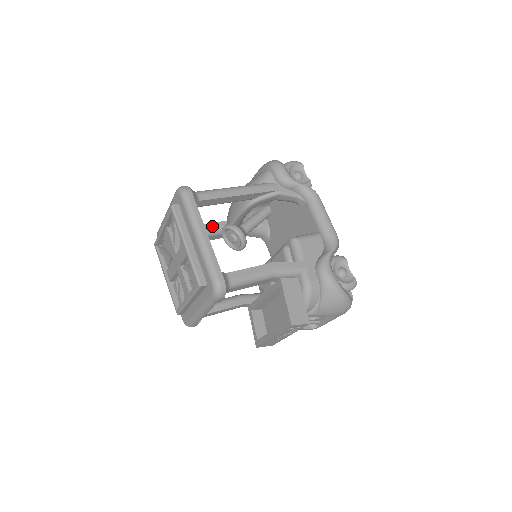
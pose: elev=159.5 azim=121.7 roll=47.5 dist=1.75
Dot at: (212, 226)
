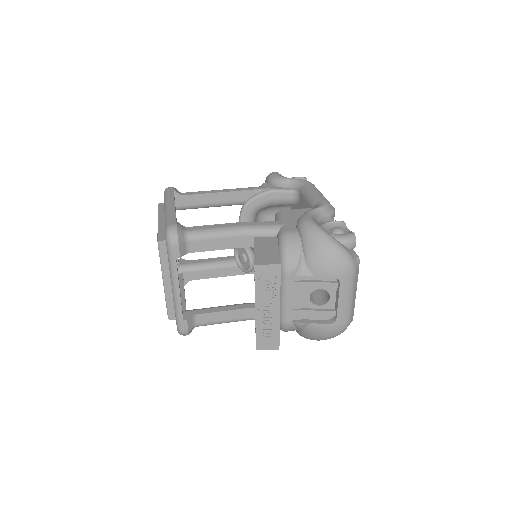
Dot at: (228, 258)
